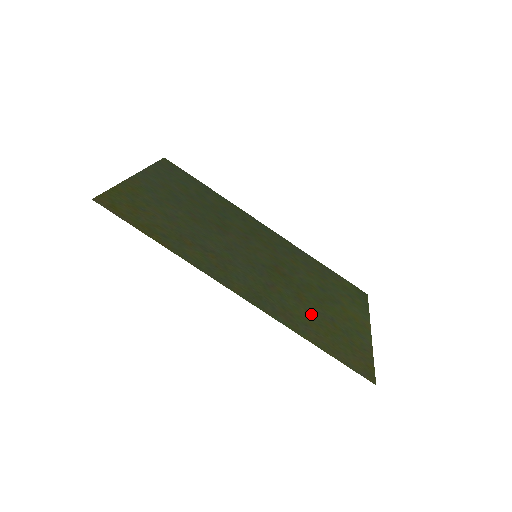
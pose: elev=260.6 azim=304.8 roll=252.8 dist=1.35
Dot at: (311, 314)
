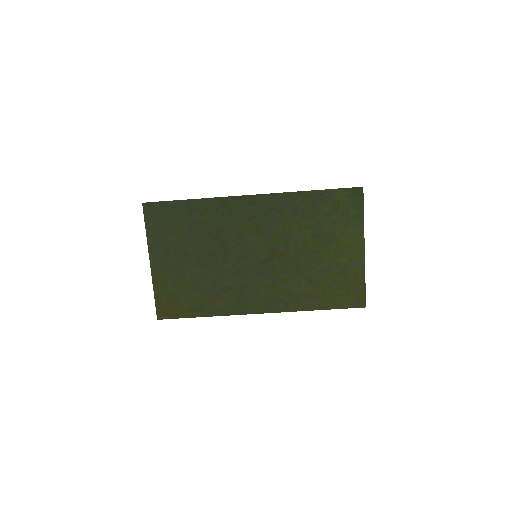
Dot at: (311, 280)
